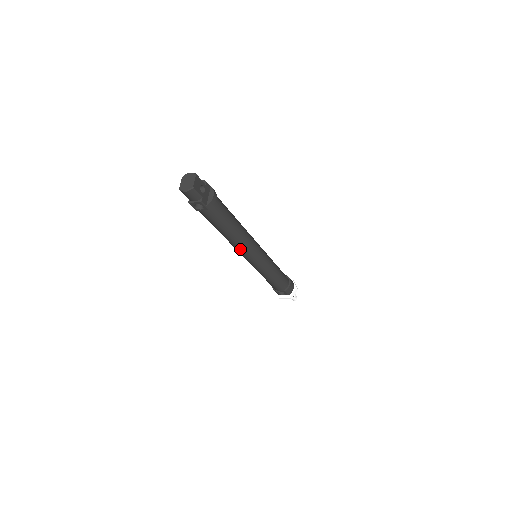
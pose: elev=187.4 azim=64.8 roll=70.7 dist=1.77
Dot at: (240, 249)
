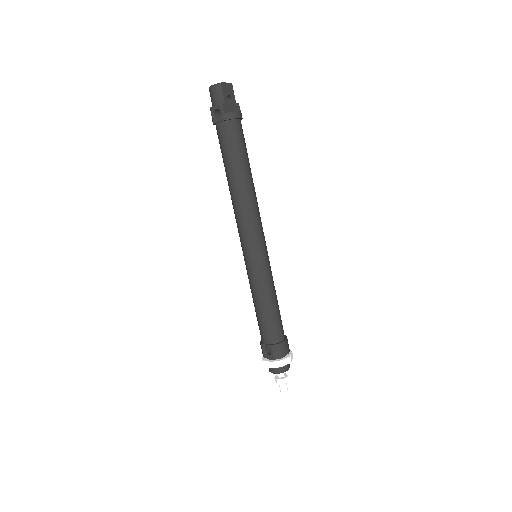
Dot at: (239, 216)
